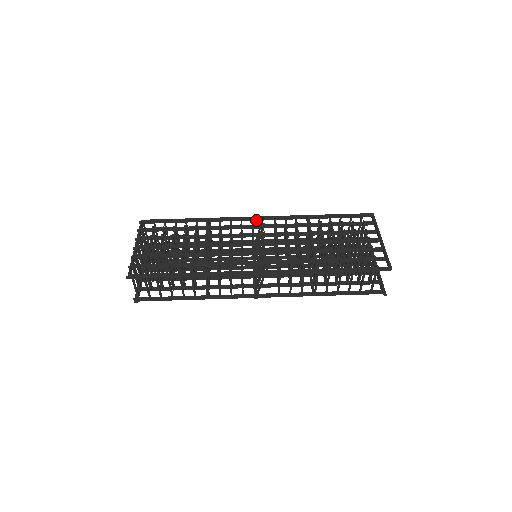
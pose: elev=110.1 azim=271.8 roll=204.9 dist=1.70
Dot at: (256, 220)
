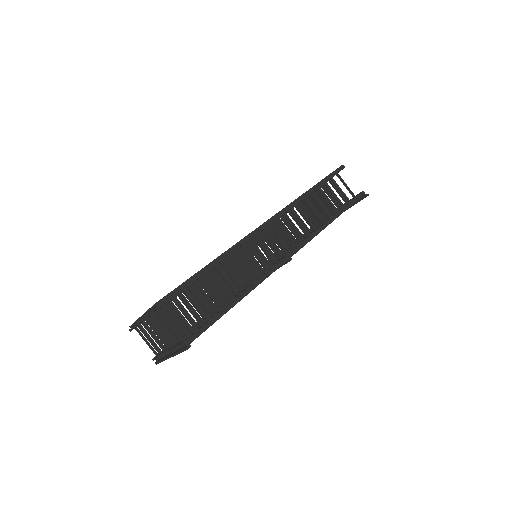
Dot at: occluded
